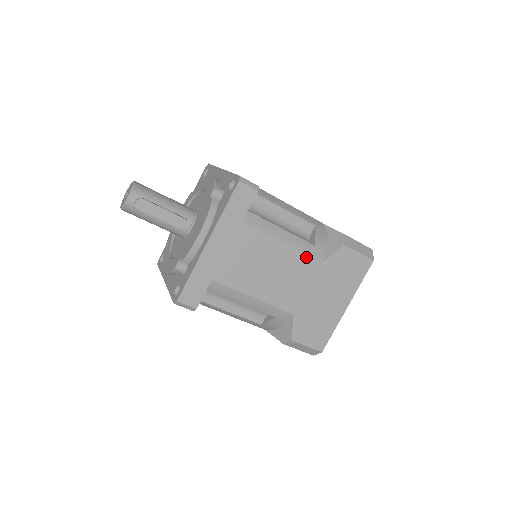
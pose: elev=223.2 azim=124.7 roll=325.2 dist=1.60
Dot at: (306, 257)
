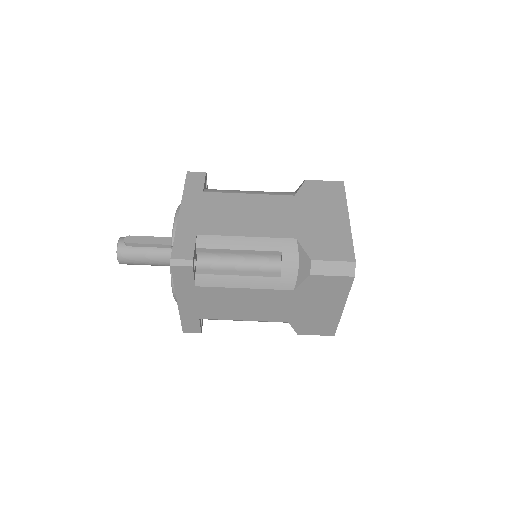
Dot at: (276, 197)
